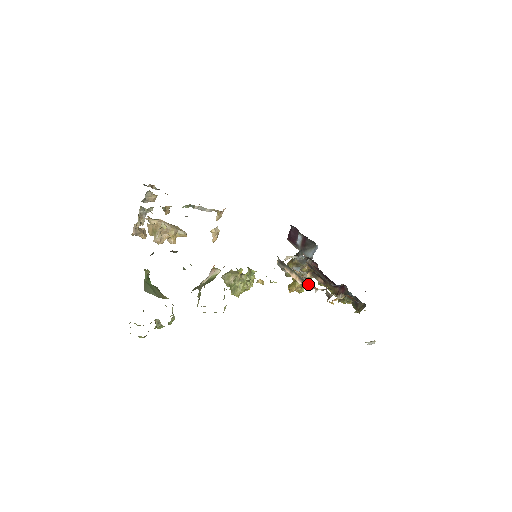
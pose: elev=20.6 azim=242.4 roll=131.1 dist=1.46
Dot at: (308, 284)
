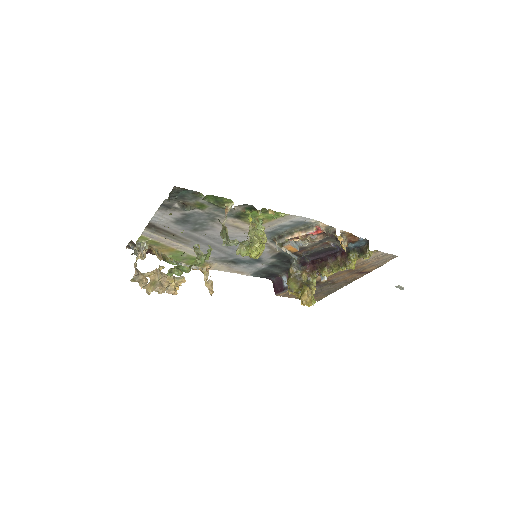
Dot at: (311, 227)
